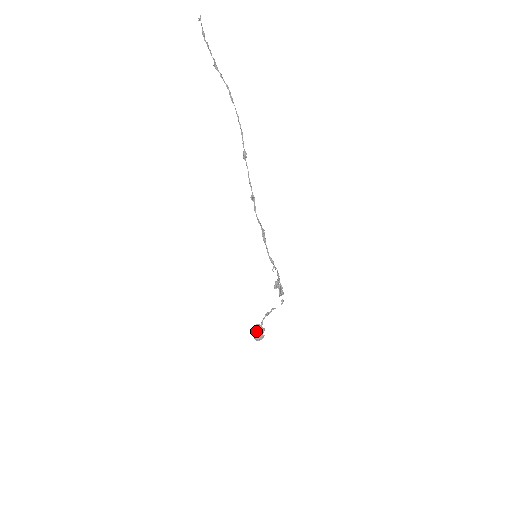
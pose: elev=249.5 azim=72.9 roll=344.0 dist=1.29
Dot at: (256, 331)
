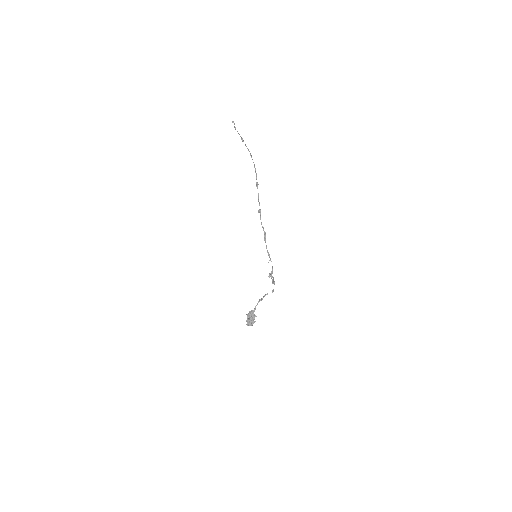
Dot at: (249, 317)
